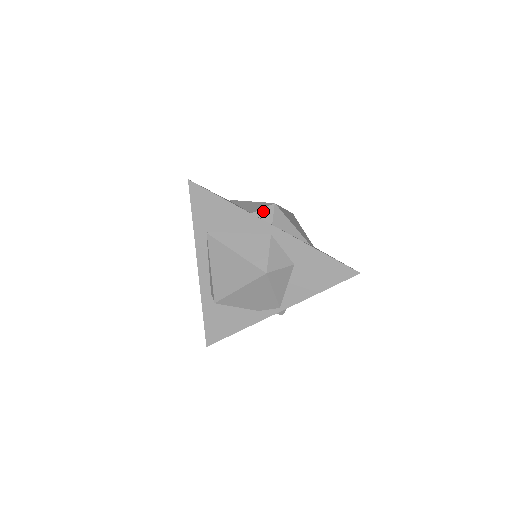
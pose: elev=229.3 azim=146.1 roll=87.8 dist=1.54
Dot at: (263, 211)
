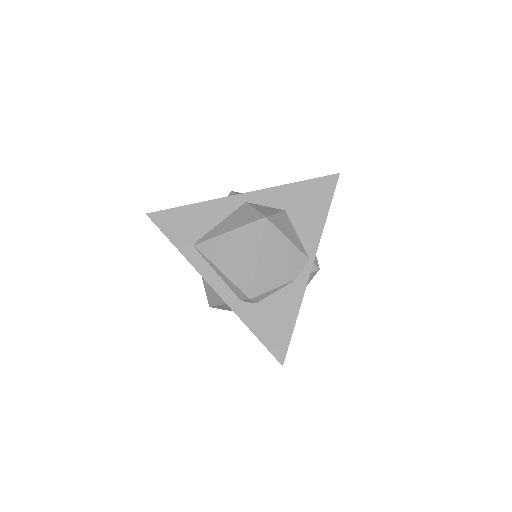
Dot at: occluded
